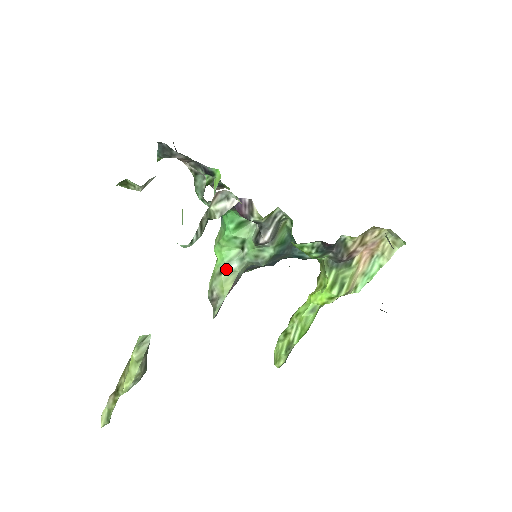
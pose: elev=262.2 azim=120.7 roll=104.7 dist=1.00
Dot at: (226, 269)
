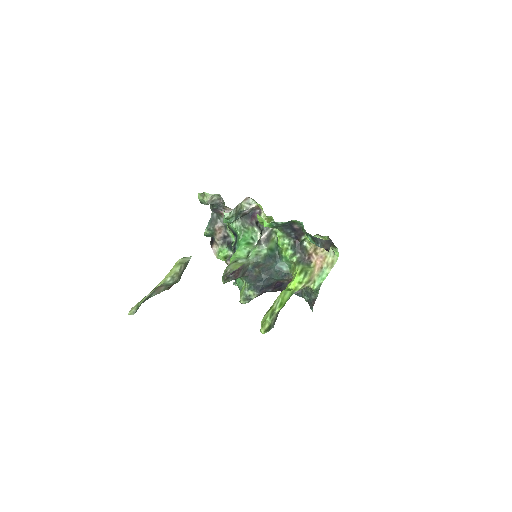
Dot at: (237, 261)
